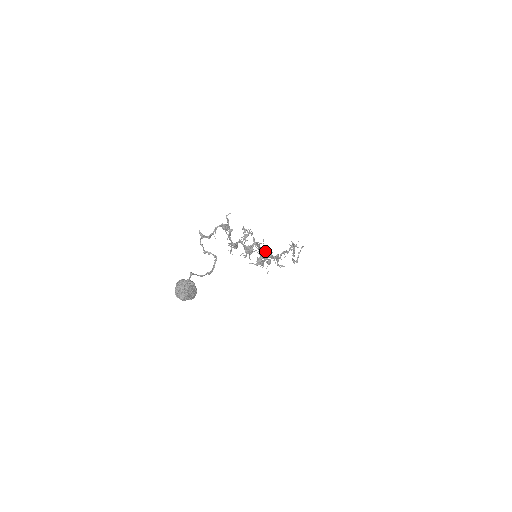
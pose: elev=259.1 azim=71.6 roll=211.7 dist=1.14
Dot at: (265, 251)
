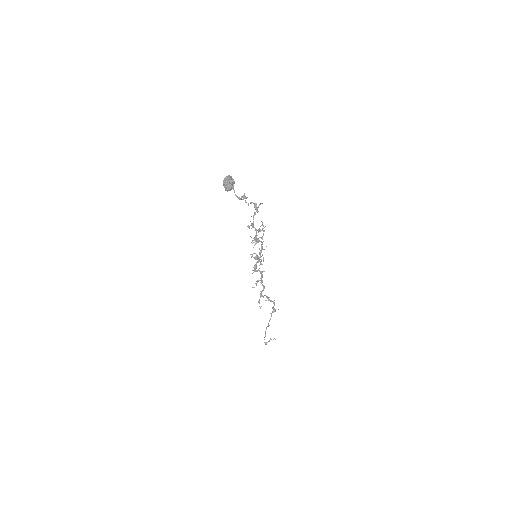
Dot at: occluded
